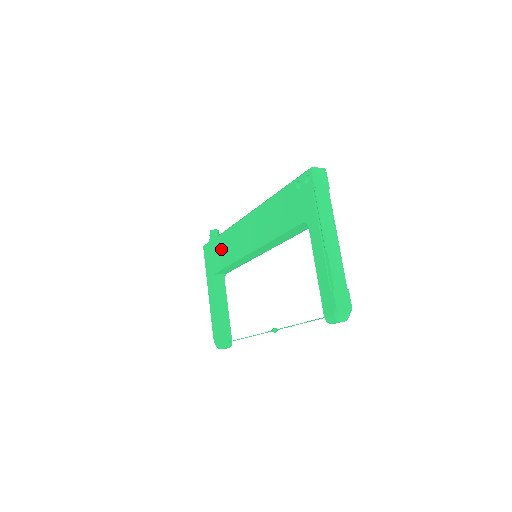
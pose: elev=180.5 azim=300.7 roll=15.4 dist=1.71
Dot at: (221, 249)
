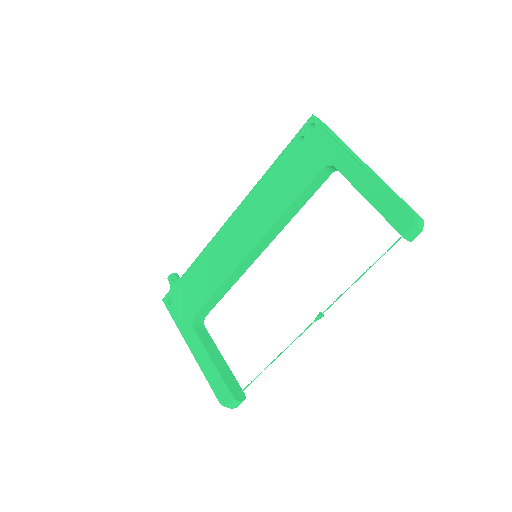
Dot at: (197, 280)
